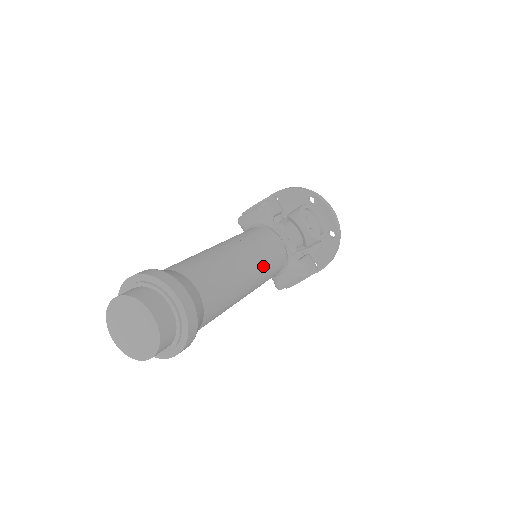
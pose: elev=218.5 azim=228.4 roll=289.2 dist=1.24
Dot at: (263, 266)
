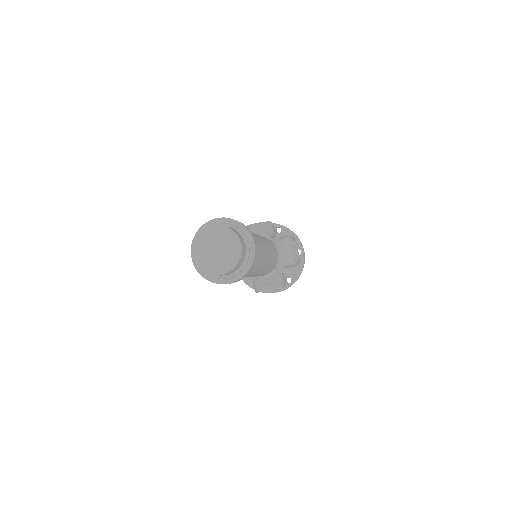
Dot at: occluded
